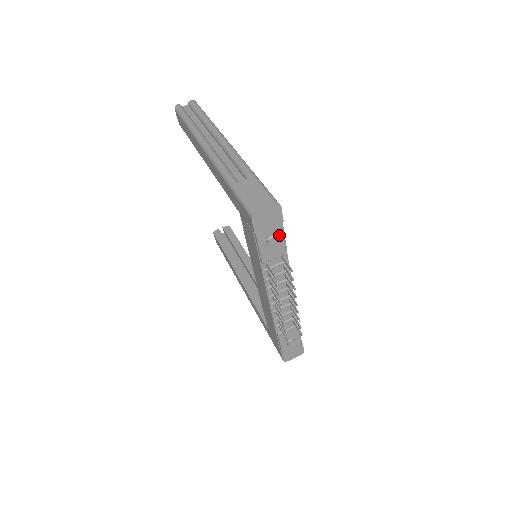
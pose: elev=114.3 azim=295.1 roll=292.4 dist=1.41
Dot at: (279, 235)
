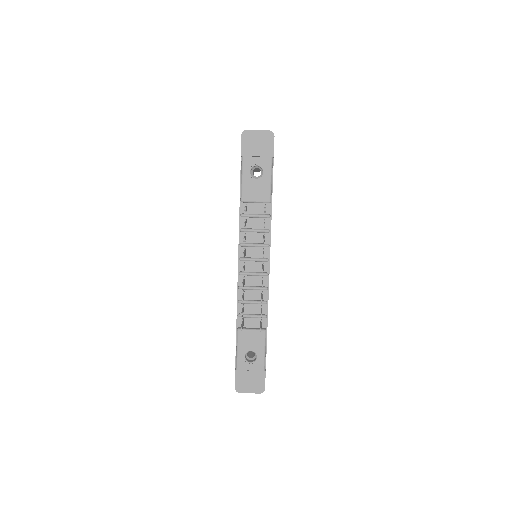
Dot at: (266, 172)
